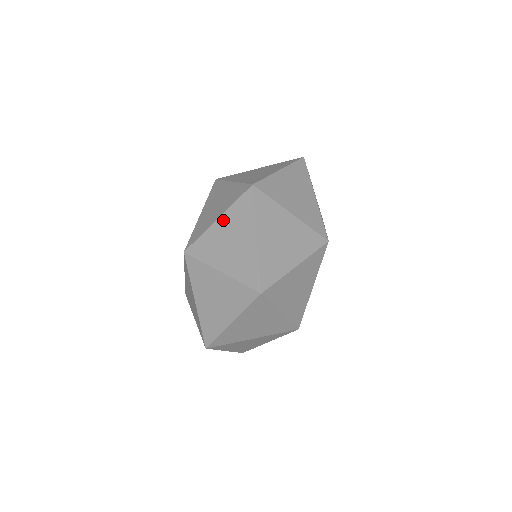
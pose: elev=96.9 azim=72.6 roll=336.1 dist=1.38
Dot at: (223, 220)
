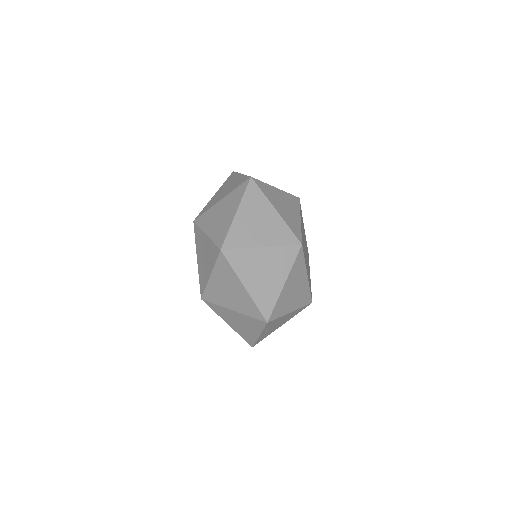
Dot at: (214, 276)
